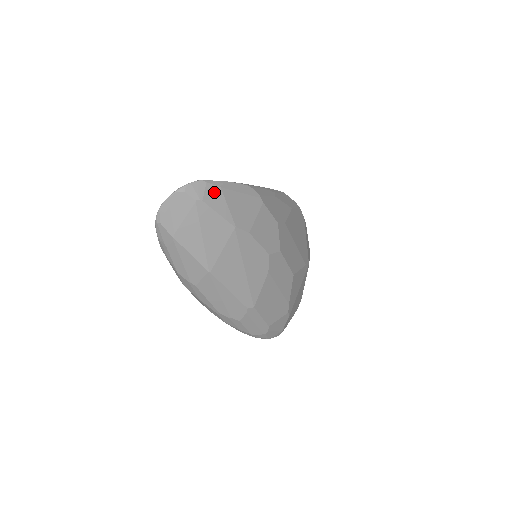
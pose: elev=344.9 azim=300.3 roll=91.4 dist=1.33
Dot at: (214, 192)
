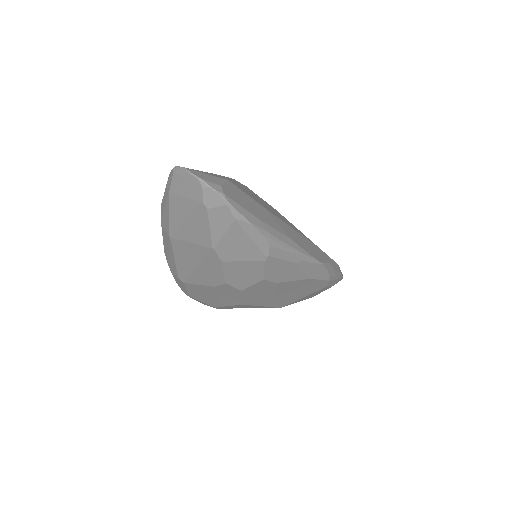
Dot at: (225, 216)
